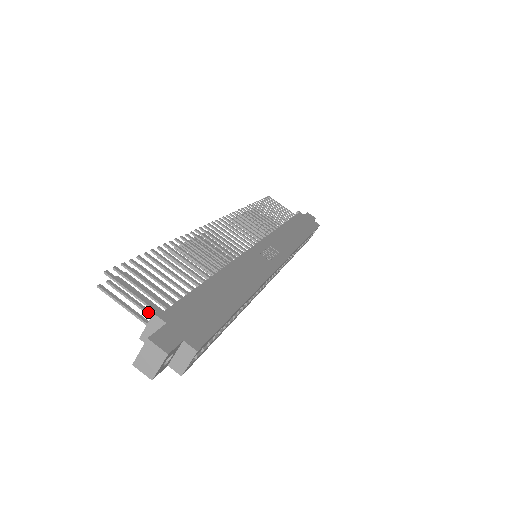
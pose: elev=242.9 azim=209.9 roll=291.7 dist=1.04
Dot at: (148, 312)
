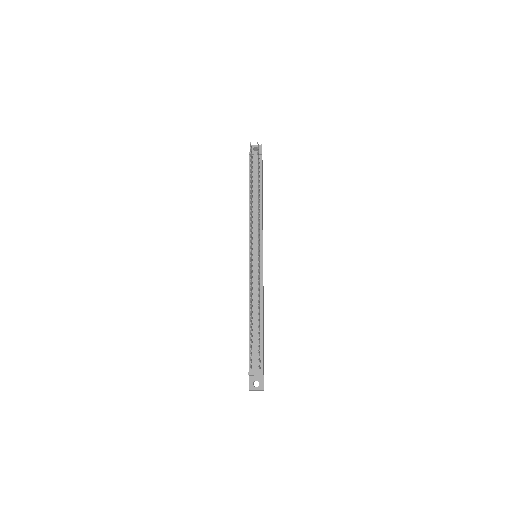
Dot at: occluded
